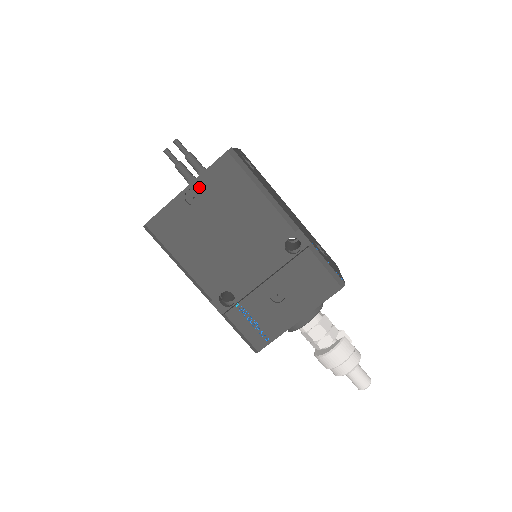
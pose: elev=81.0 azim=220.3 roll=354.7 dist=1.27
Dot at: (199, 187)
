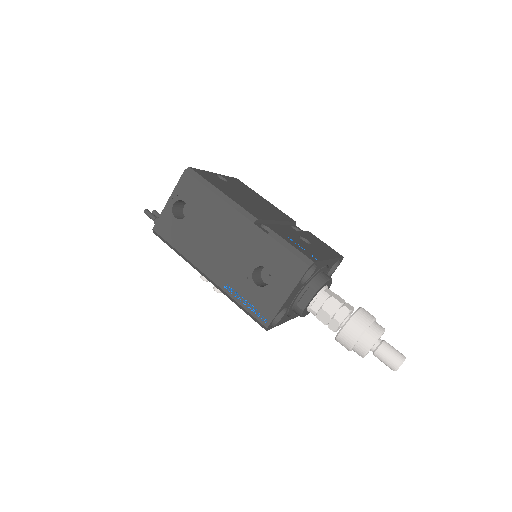
Dot at: (225, 178)
